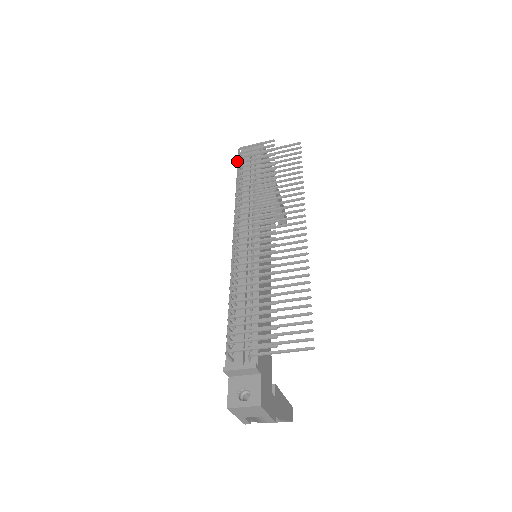
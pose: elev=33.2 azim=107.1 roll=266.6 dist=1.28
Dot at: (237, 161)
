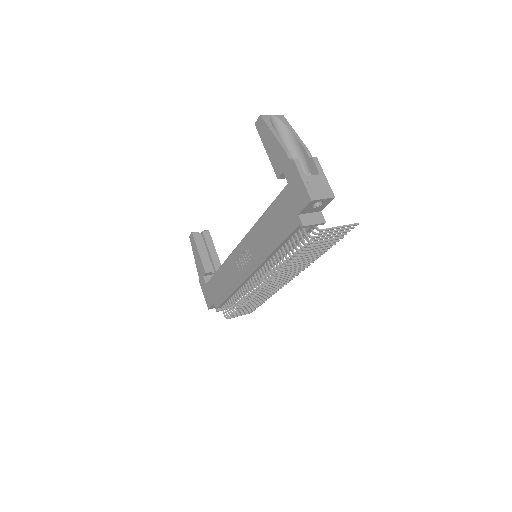
Dot at: (300, 248)
